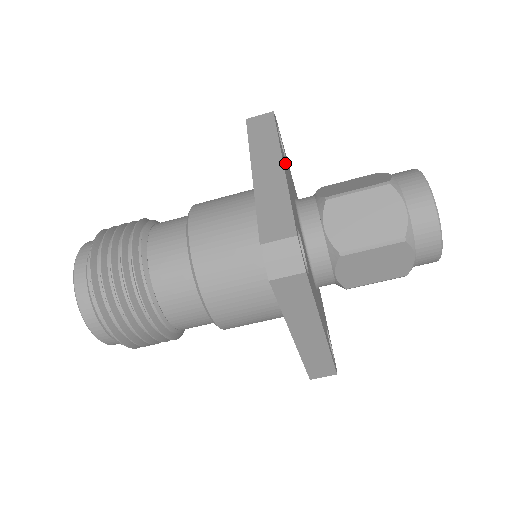
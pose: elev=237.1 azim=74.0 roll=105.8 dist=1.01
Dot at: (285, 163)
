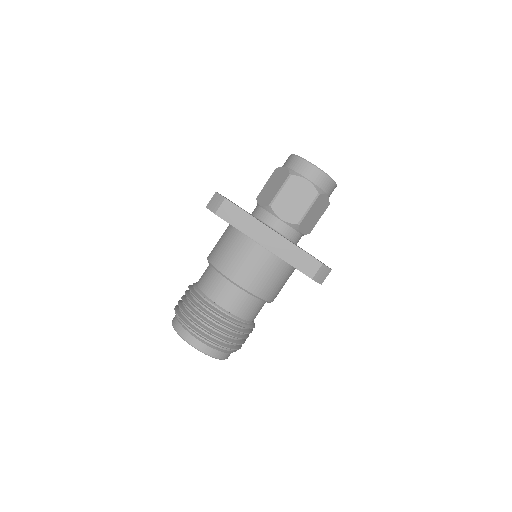
Dot at: occluded
